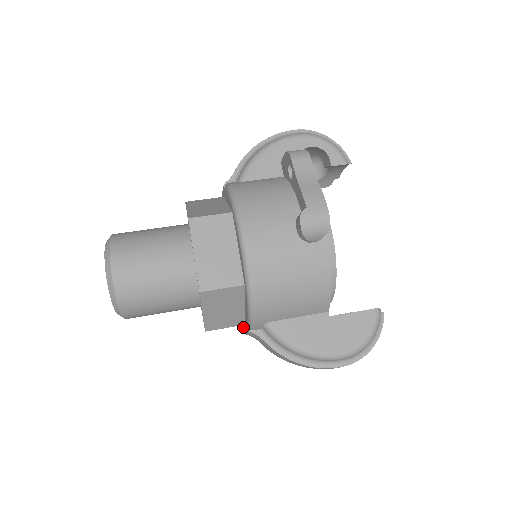
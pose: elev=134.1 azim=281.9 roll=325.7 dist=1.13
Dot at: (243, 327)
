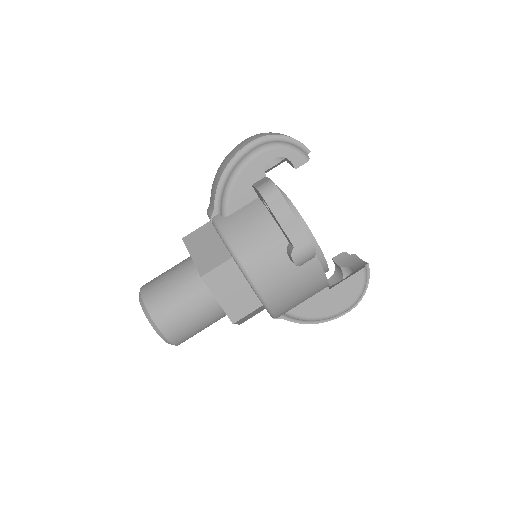
Dot at: occluded
